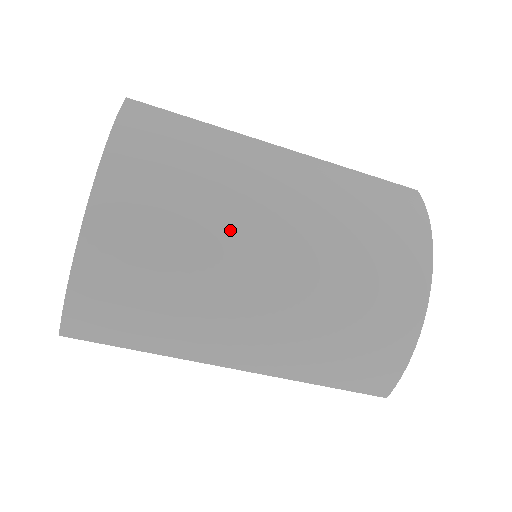
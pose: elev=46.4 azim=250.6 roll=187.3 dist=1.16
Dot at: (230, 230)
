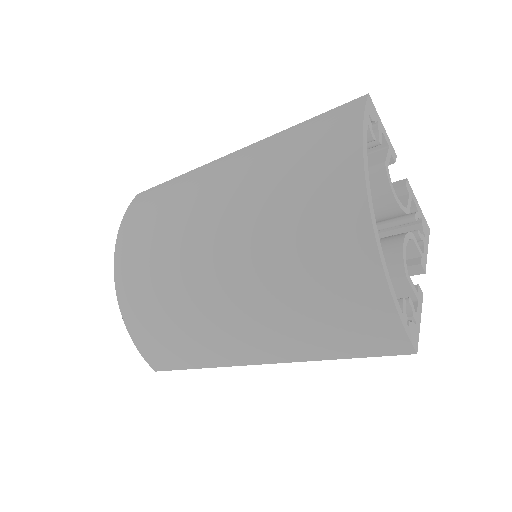
Dot at: (183, 258)
